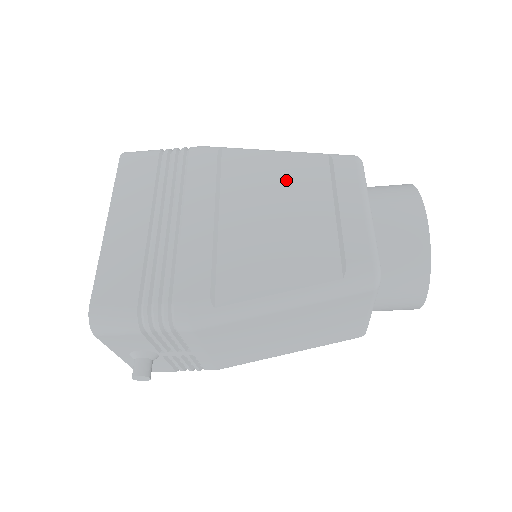
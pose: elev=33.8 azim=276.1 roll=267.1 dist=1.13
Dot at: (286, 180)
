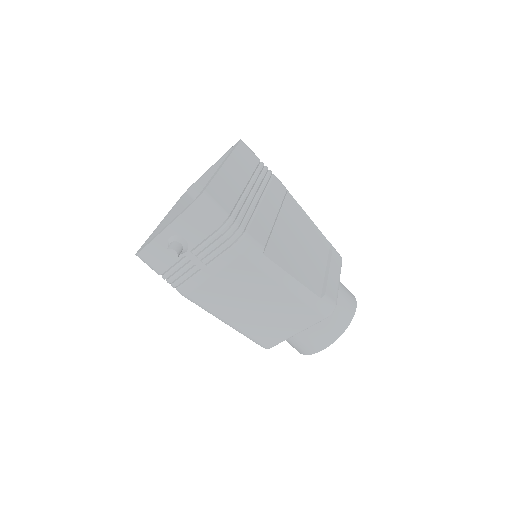
Dot at: (311, 235)
